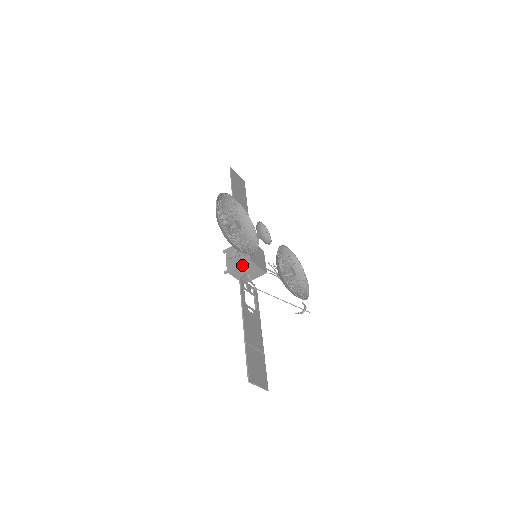
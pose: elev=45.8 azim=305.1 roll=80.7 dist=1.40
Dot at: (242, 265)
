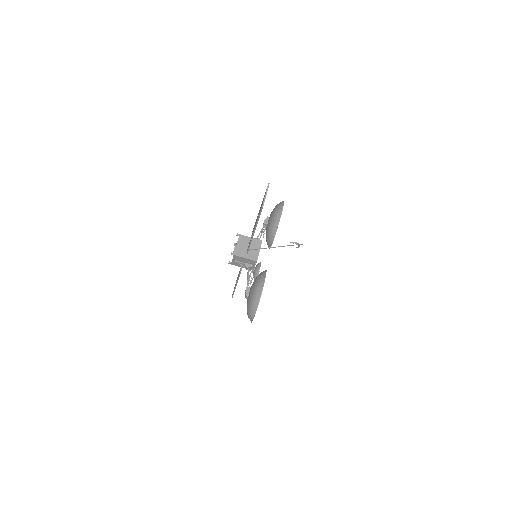
Dot at: (253, 239)
